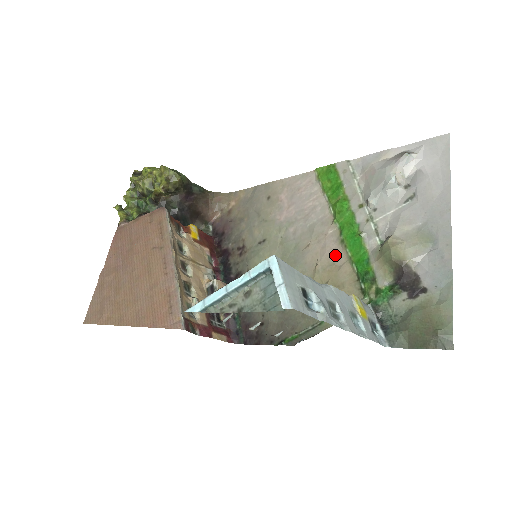
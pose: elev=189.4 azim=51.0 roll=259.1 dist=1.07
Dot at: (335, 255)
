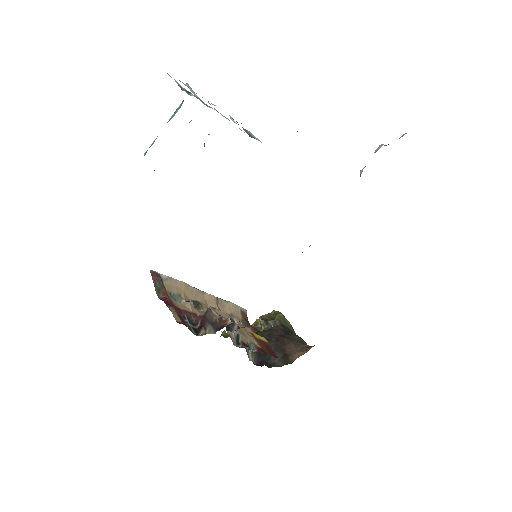
Dot at: occluded
